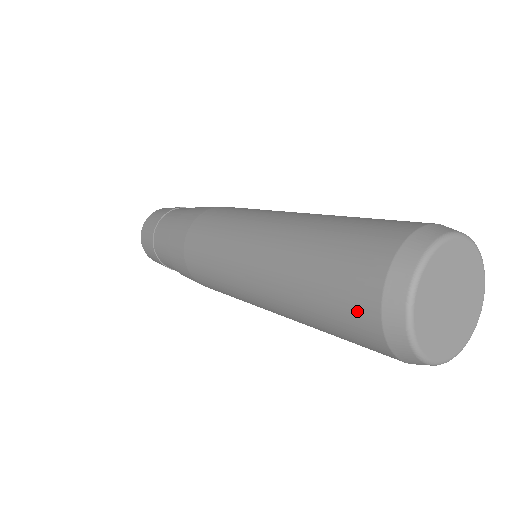
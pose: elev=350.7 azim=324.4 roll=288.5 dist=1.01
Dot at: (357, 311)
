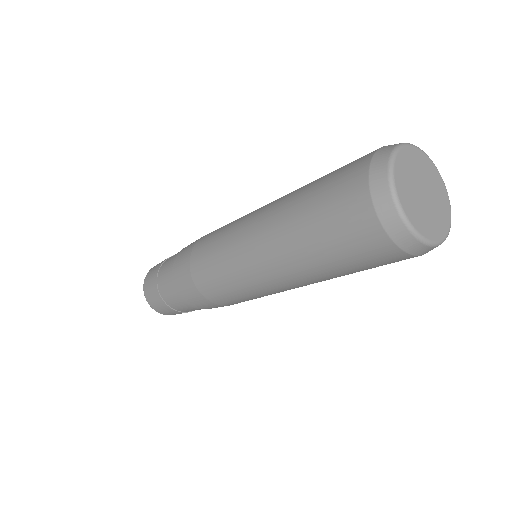
Dot at: (356, 161)
